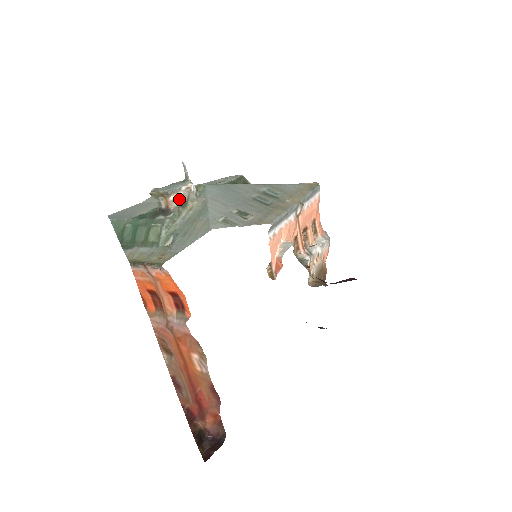
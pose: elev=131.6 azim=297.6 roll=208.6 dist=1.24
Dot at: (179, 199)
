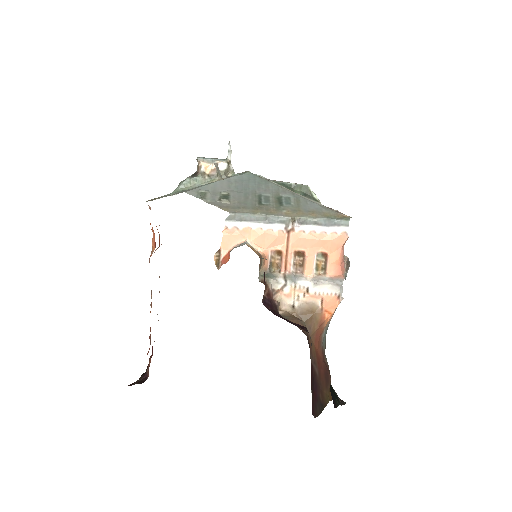
Dot at: (209, 169)
